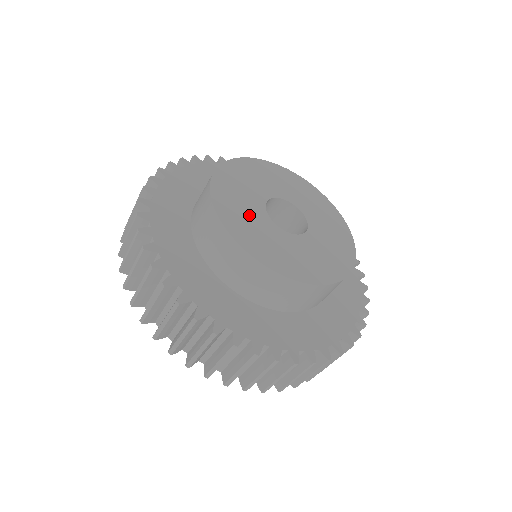
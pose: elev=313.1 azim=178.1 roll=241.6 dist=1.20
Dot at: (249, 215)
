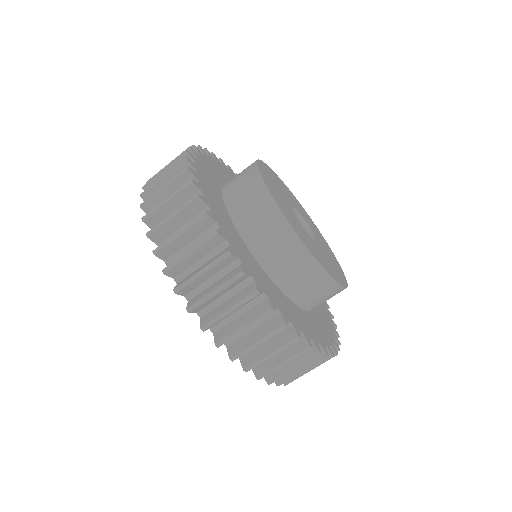
Dot at: (316, 249)
